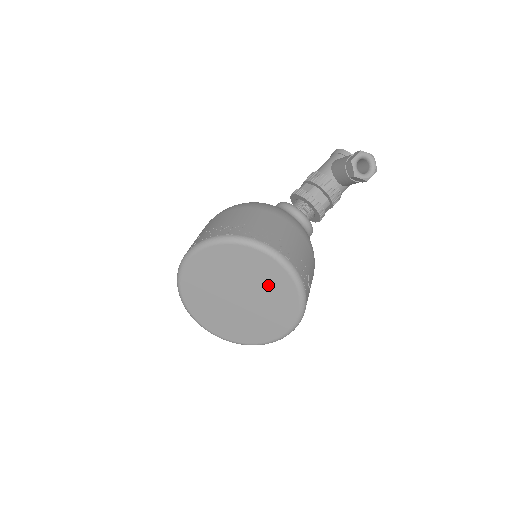
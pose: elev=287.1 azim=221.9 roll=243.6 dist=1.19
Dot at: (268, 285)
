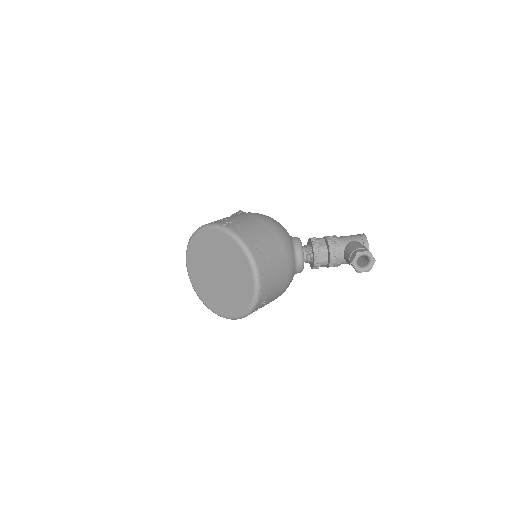
Dot at: (239, 283)
